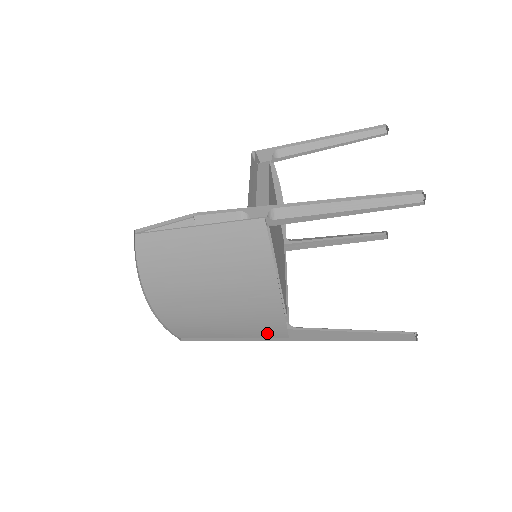
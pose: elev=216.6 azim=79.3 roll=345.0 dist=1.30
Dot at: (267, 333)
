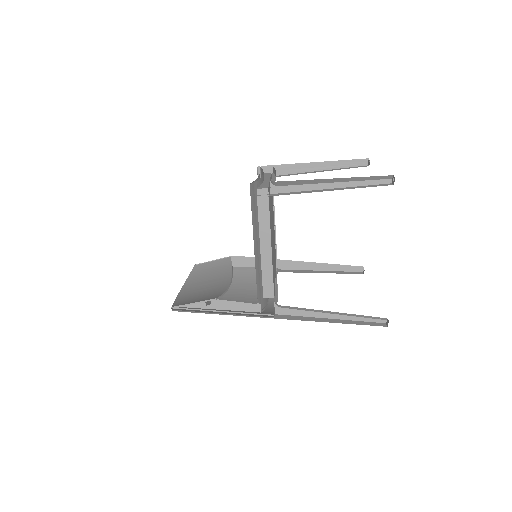
Dot at: occluded
